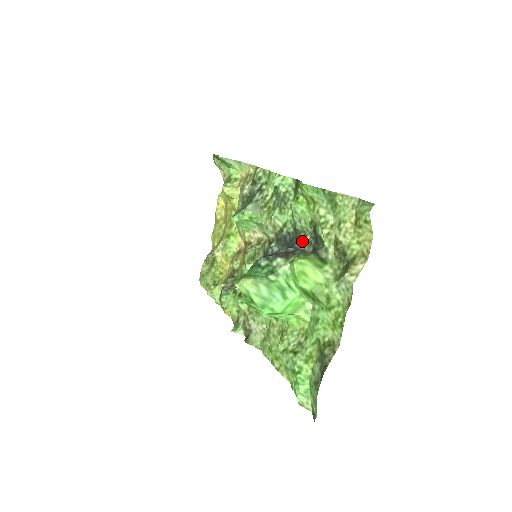
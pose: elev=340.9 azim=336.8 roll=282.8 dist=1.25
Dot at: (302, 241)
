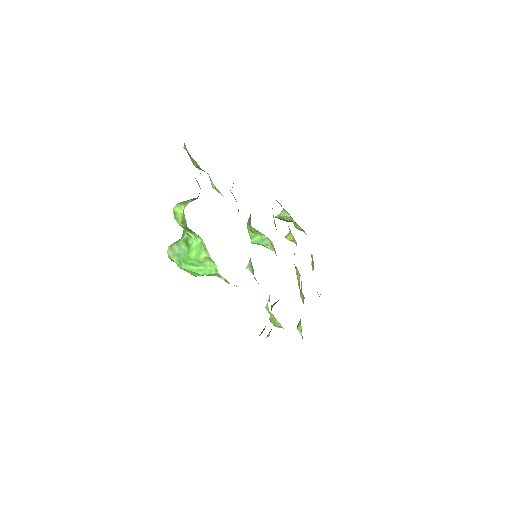
Dot at: occluded
